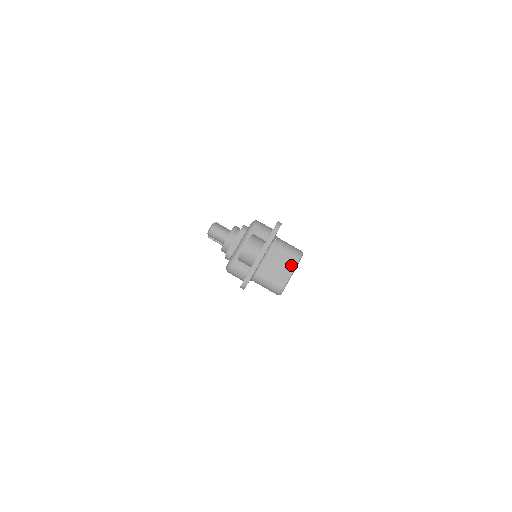
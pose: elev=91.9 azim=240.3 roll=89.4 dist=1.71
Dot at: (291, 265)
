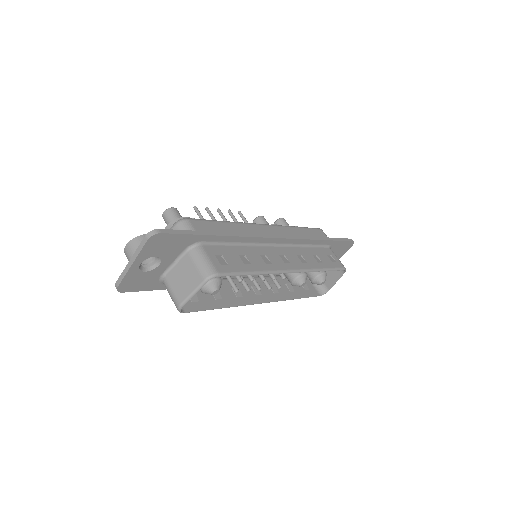
Dot at: (194, 284)
